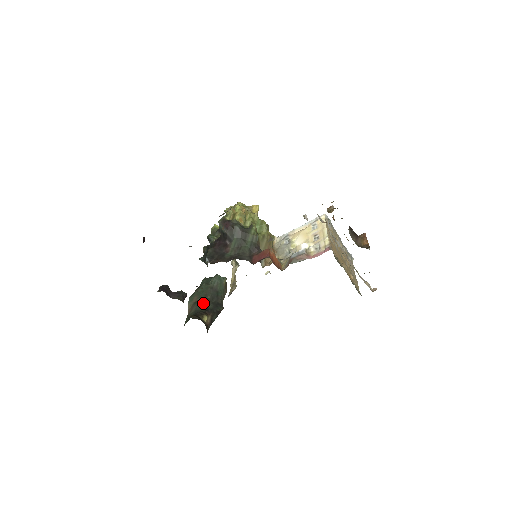
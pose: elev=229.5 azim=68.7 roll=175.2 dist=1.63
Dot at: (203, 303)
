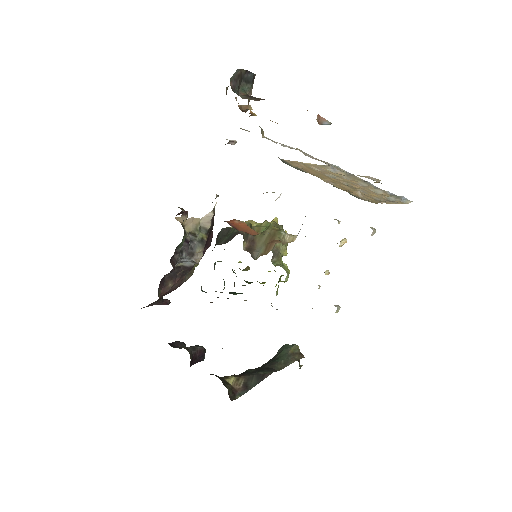
Dot at: occluded
